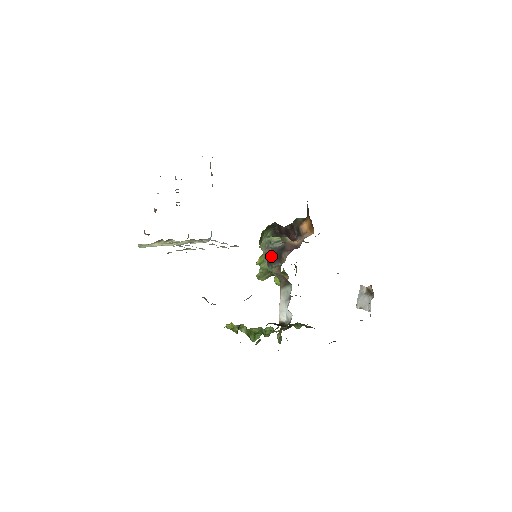
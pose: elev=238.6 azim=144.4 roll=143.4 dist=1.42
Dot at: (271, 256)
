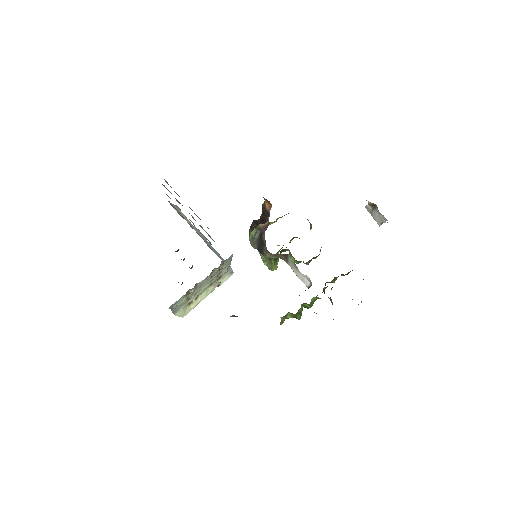
Dot at: (259, 247)
